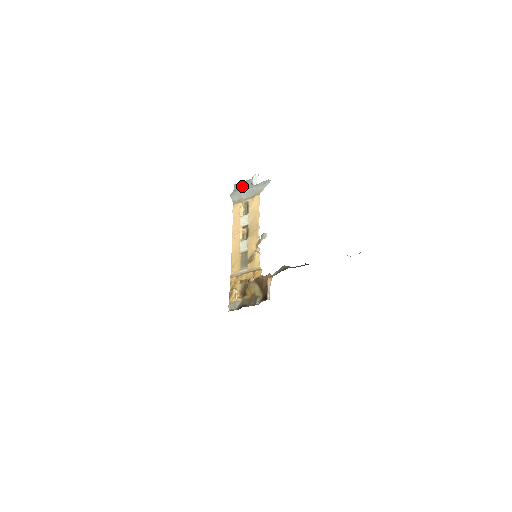
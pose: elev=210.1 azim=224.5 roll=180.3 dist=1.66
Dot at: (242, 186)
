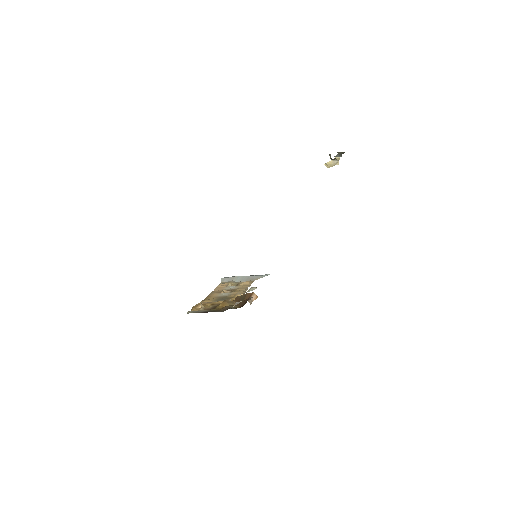
Dot at: occluded
